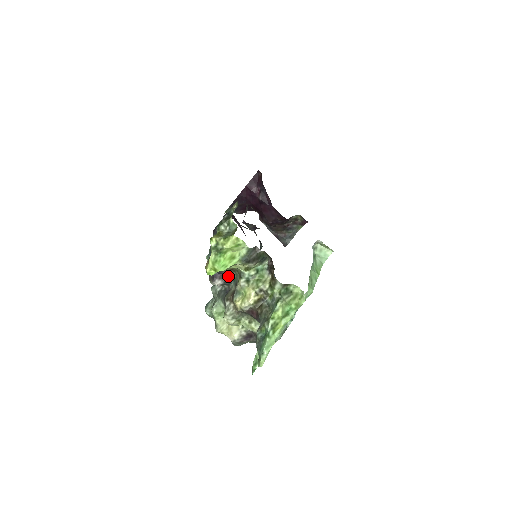
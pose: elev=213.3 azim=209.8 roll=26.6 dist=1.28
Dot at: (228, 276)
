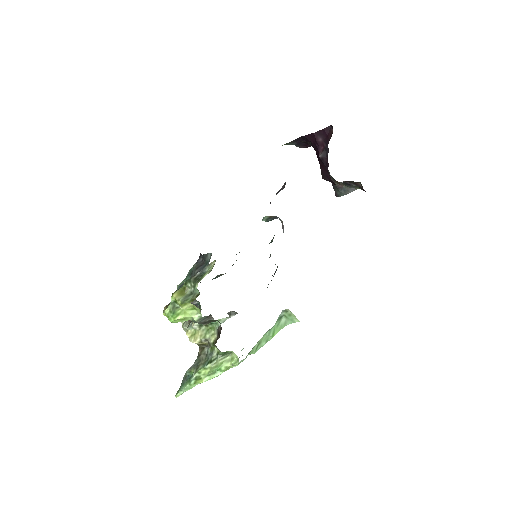
Dot at: (196, 301)
